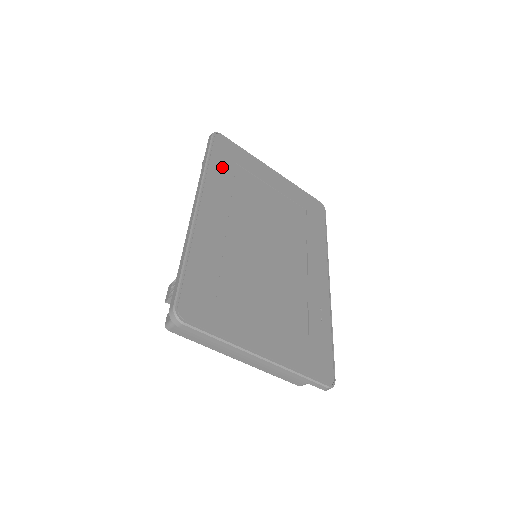
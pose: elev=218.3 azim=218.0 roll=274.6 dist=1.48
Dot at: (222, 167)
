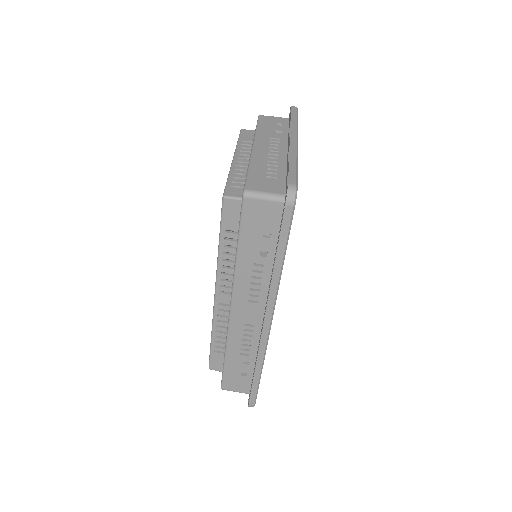
Dot at: occluded
